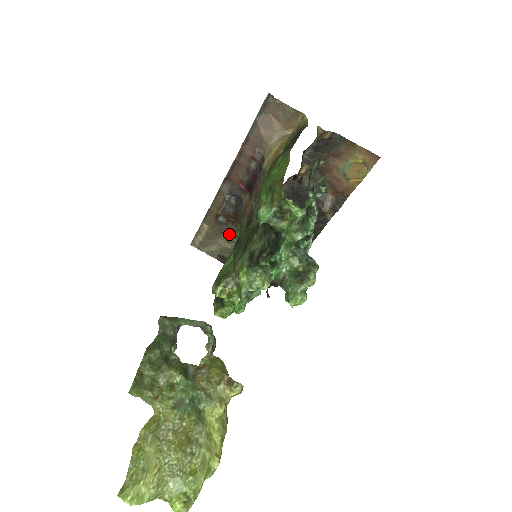
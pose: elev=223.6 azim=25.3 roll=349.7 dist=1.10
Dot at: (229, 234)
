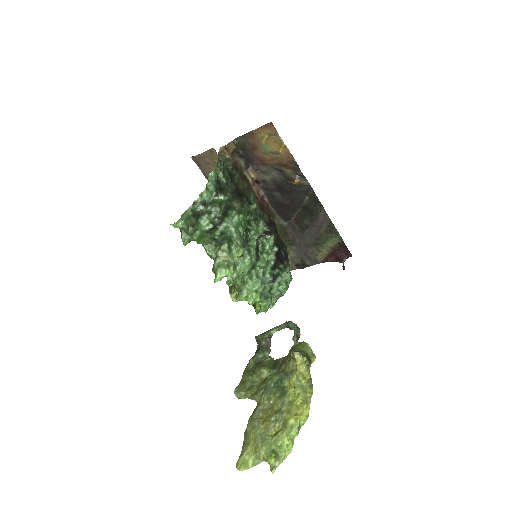
Dot at: occluded
